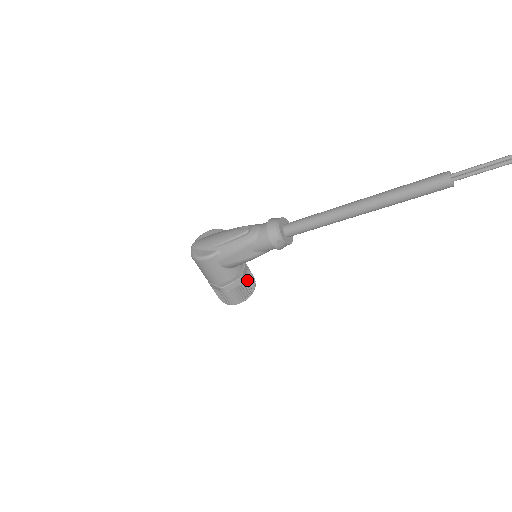
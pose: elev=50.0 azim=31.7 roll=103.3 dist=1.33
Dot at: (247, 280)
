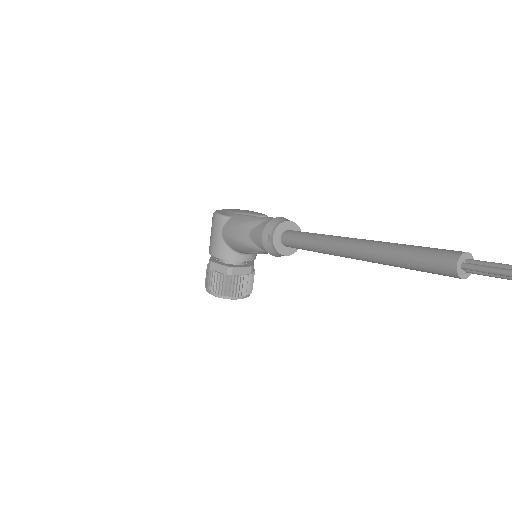
Dot at: (236, 279)
